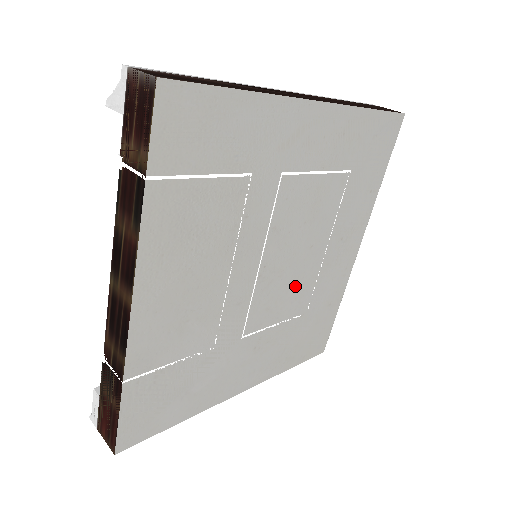
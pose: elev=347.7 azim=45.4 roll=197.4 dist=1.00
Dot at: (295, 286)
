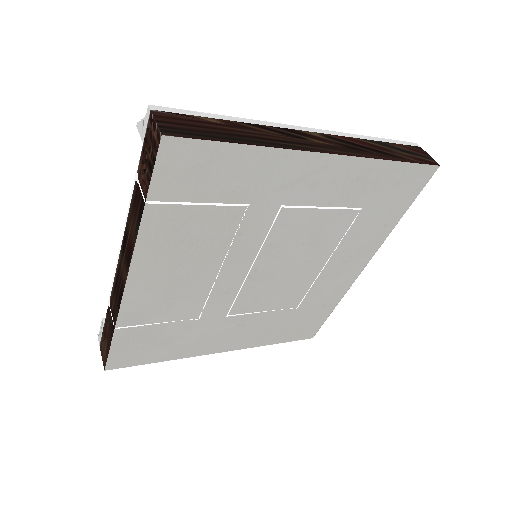
Dot at: (287, 287)
